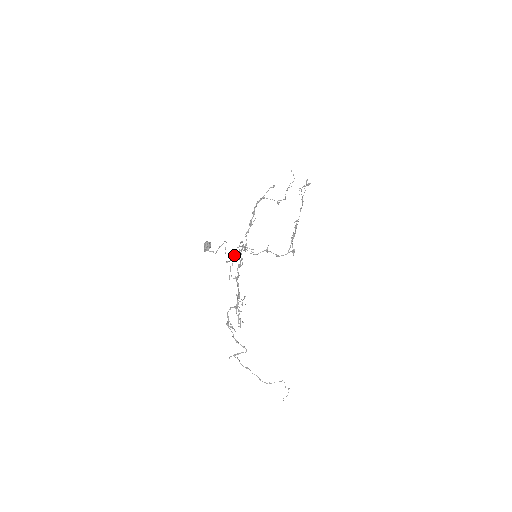
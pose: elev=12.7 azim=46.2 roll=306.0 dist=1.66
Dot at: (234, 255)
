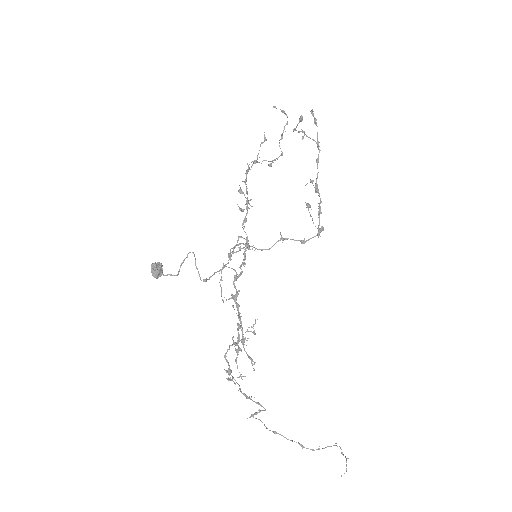
Dot at: occluded
